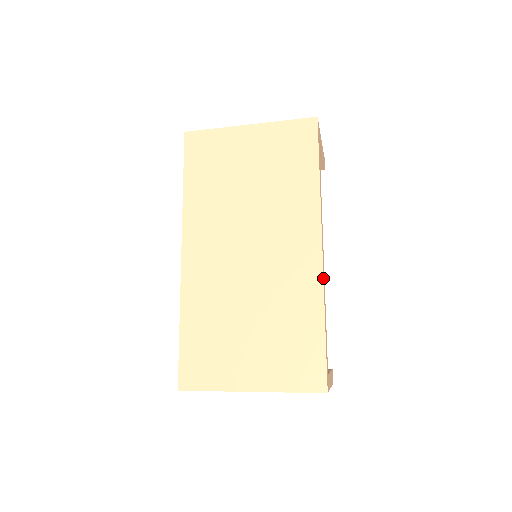
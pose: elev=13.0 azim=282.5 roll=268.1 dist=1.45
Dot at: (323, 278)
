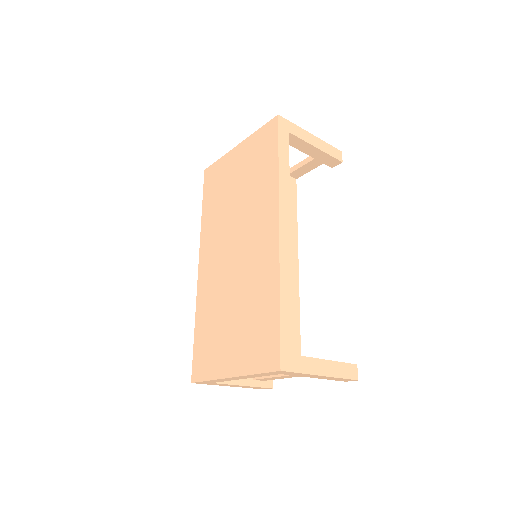
Dot at: (279, 257)
